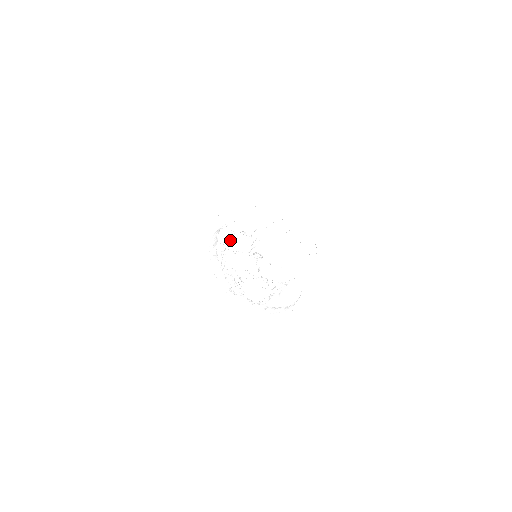
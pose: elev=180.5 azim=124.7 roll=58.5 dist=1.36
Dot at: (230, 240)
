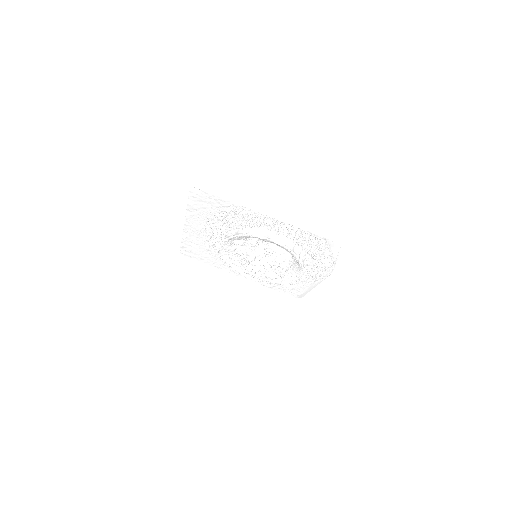
Dot at: (231, 252)
